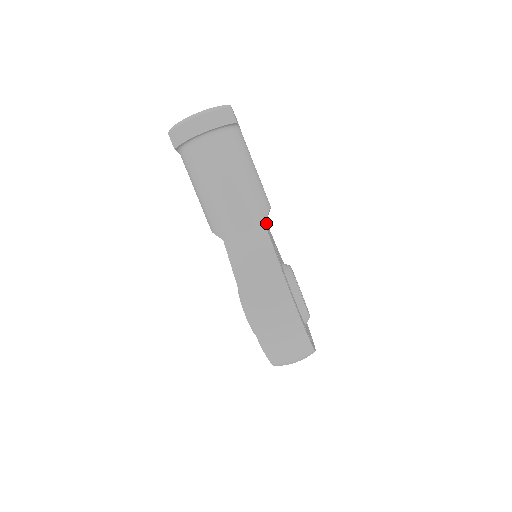
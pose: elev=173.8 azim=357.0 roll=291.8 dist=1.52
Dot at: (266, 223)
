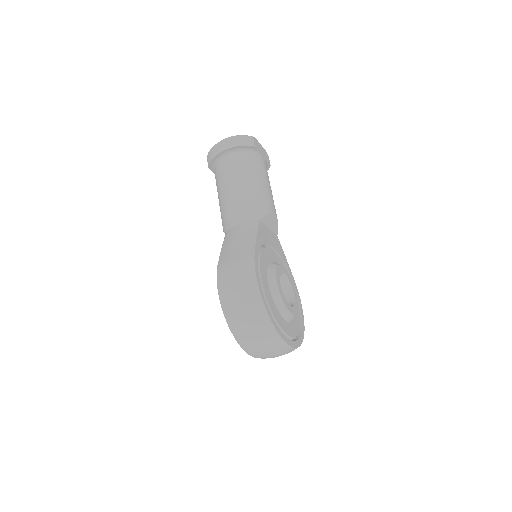
Dot at: (273, 233)
